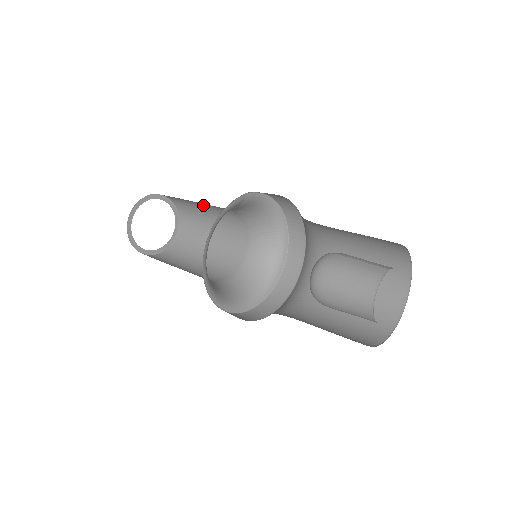
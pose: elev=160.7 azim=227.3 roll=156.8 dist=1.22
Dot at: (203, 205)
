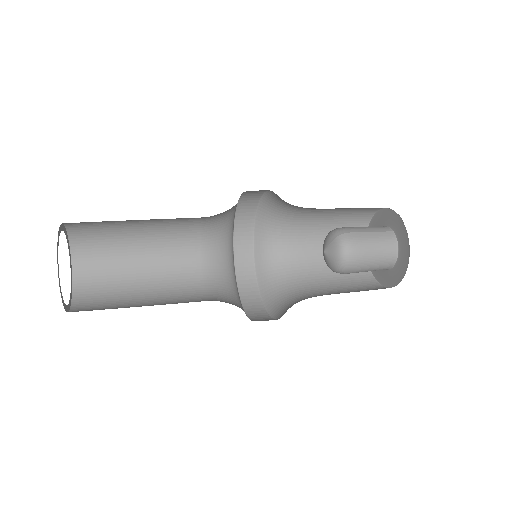
Dot at: occluded
